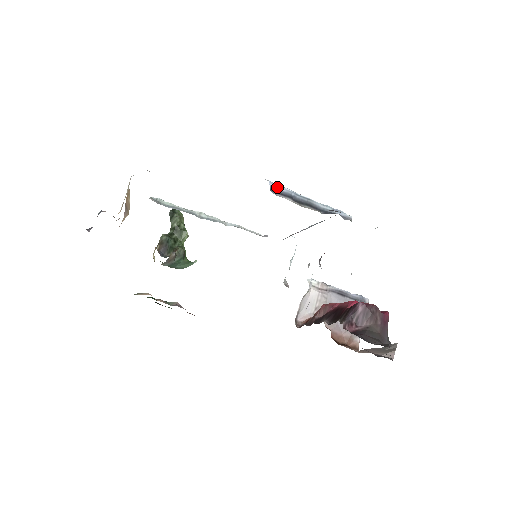
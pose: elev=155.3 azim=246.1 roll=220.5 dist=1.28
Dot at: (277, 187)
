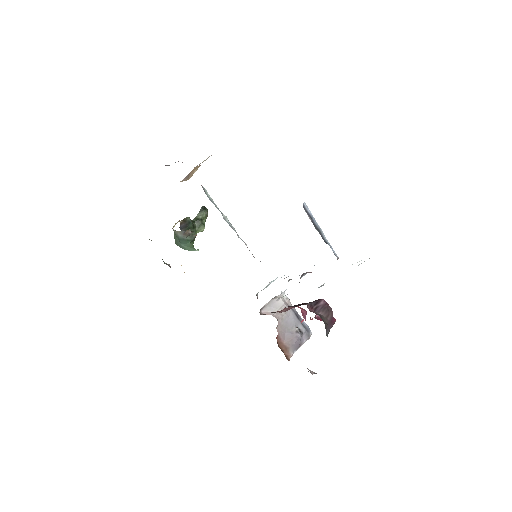
Dot at: (307, 208)
